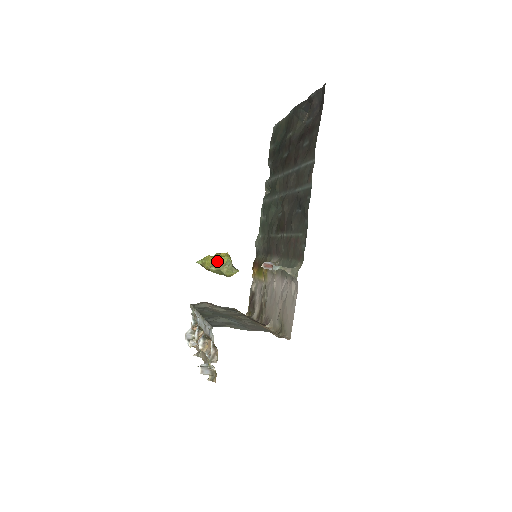
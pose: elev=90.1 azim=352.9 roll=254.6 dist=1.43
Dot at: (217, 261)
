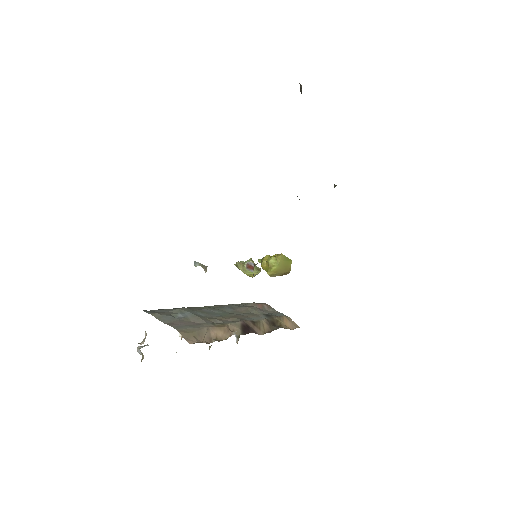
Dot at: (266, 261)
